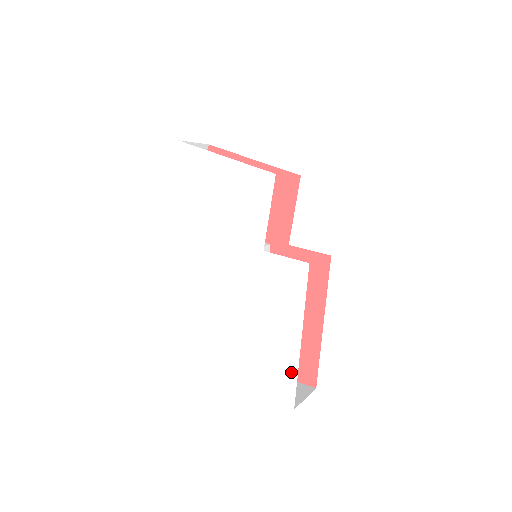
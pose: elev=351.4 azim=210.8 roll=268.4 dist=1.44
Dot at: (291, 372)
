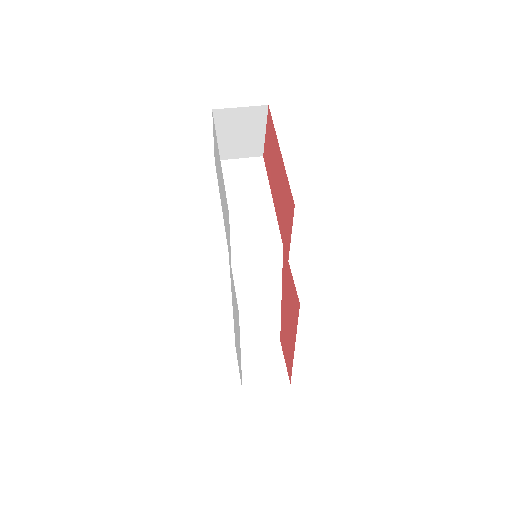
Dot at: occluded
